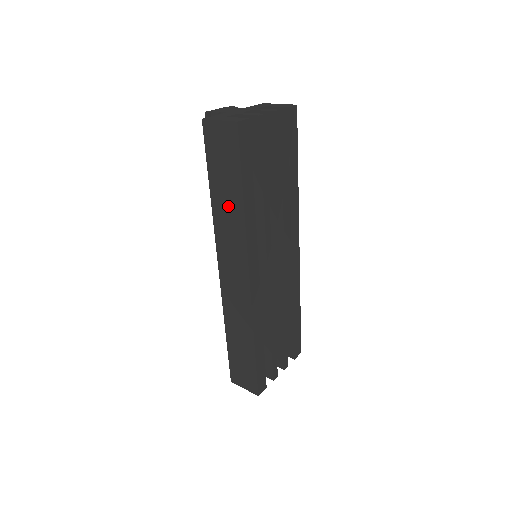
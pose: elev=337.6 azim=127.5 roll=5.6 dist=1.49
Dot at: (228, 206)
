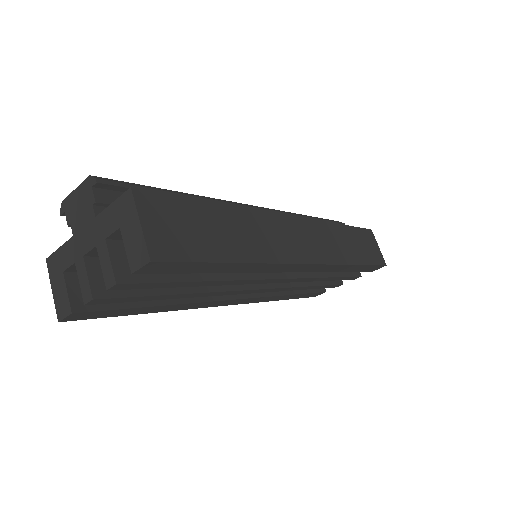
Dot at: occluded
